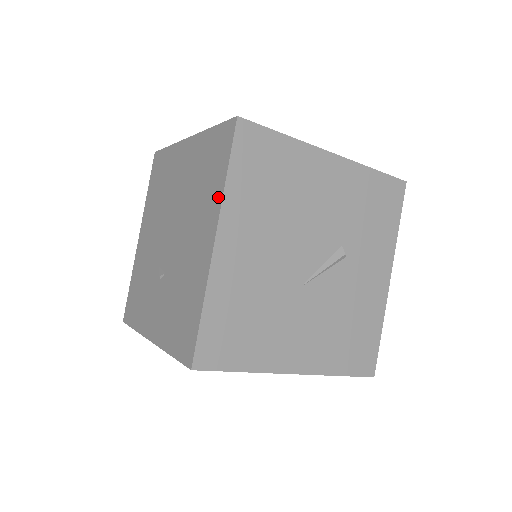
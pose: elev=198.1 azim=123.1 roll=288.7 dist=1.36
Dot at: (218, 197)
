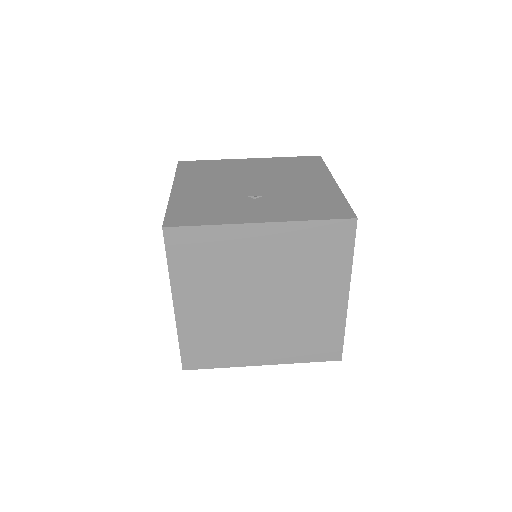
Dot at: (324, 172)
